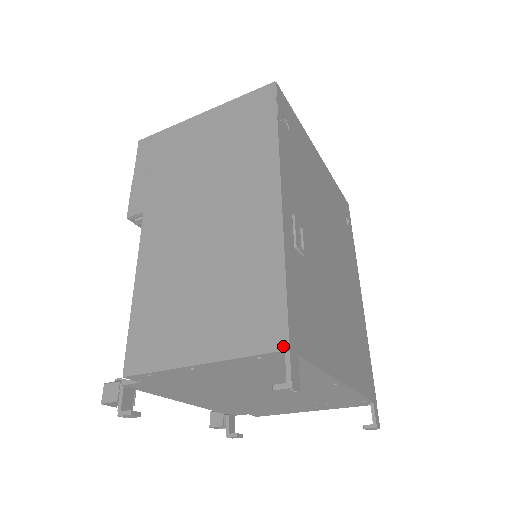
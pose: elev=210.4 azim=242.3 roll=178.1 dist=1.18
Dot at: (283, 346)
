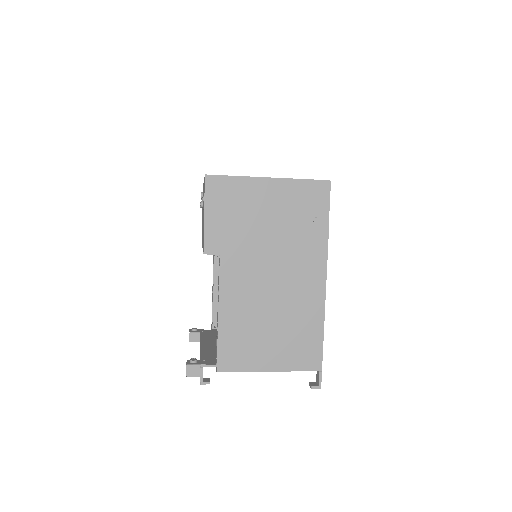
Dot at: (319, 369)
